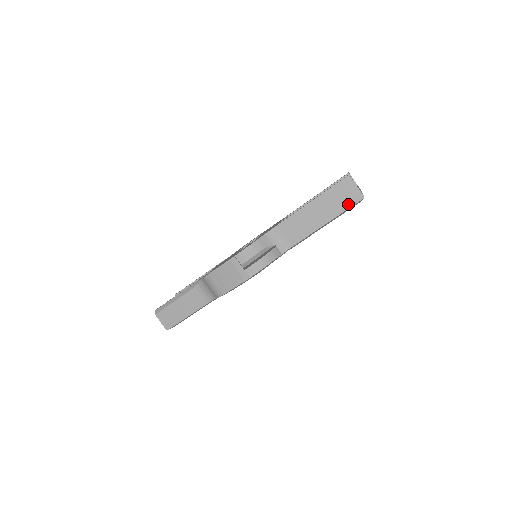
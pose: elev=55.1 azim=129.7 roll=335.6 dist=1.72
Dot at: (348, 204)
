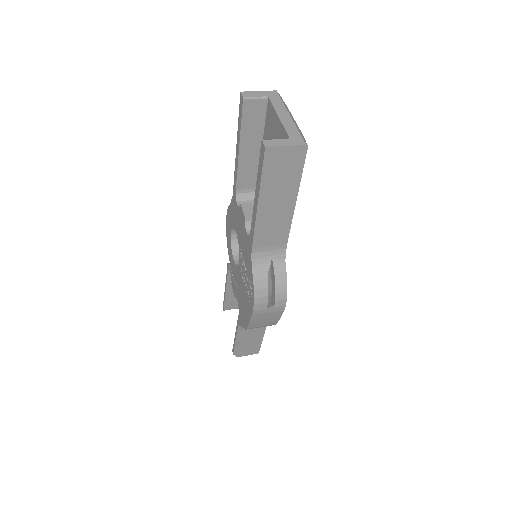
Dot at: (298, 168)
